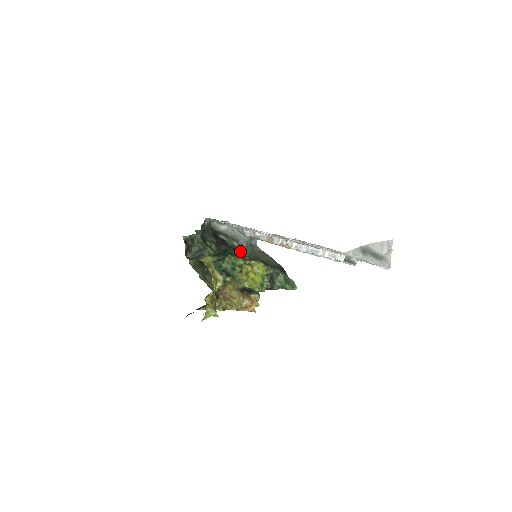
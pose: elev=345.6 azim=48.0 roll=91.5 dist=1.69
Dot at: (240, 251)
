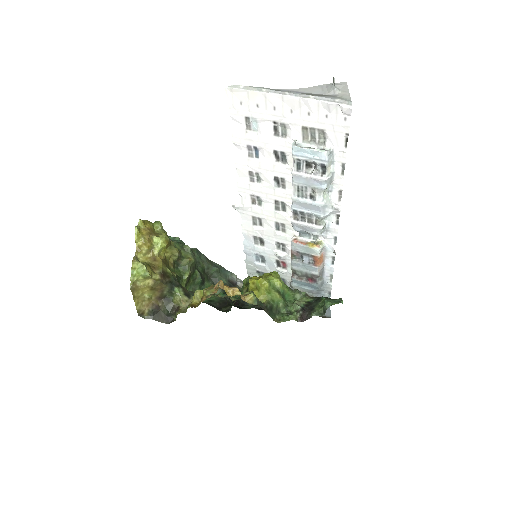
Dot at: occluded
